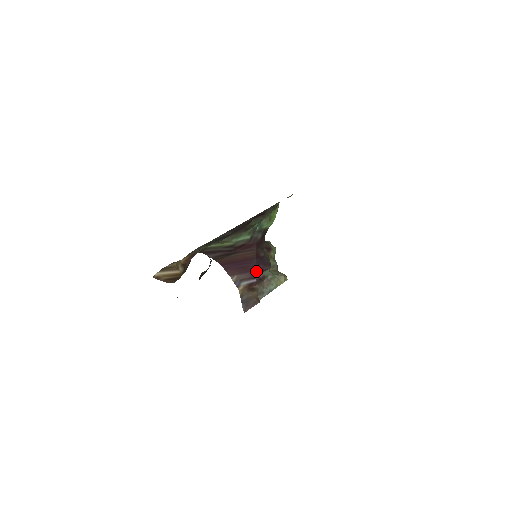
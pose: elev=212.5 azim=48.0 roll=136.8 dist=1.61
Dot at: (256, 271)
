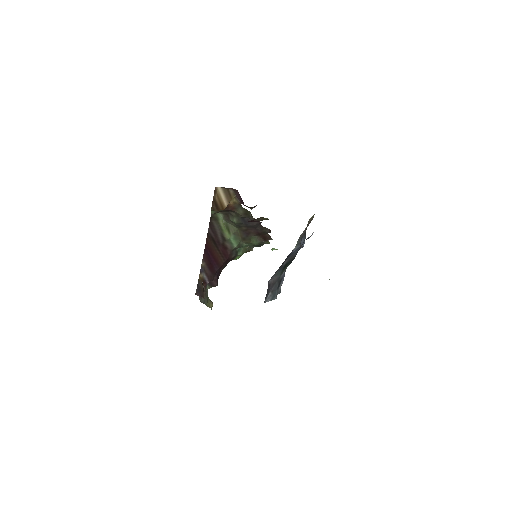
Dot at: (213, 277)
